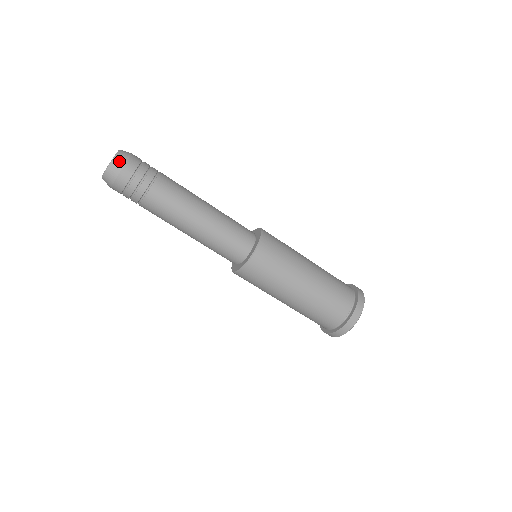
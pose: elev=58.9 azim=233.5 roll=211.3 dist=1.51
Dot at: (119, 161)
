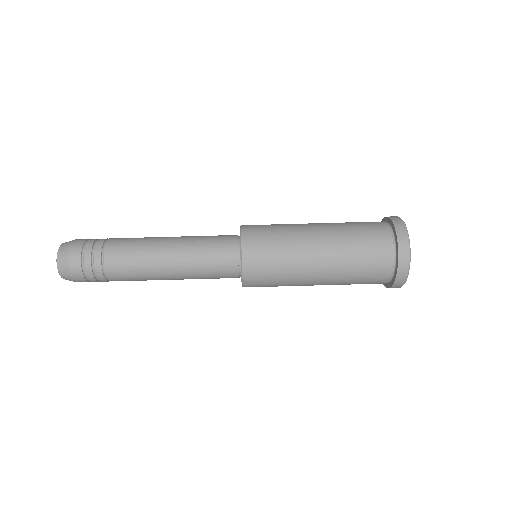
Dot at: (64, 249)
